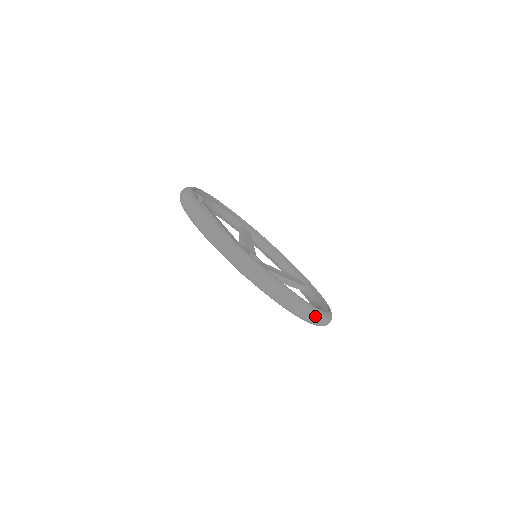
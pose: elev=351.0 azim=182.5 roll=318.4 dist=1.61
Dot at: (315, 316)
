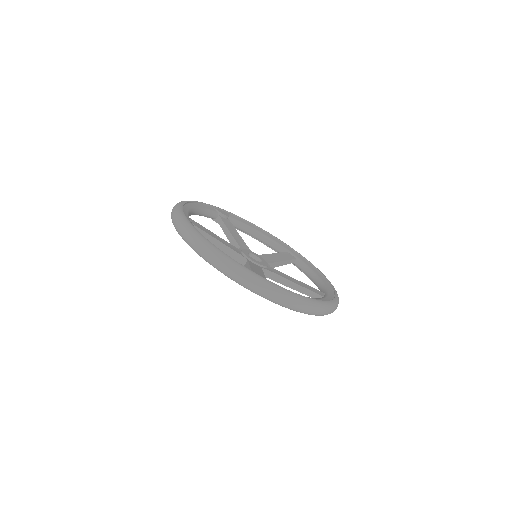
Dot at: (243, 275)
